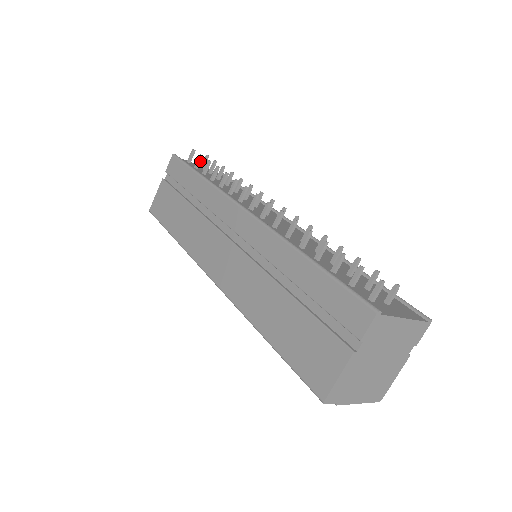
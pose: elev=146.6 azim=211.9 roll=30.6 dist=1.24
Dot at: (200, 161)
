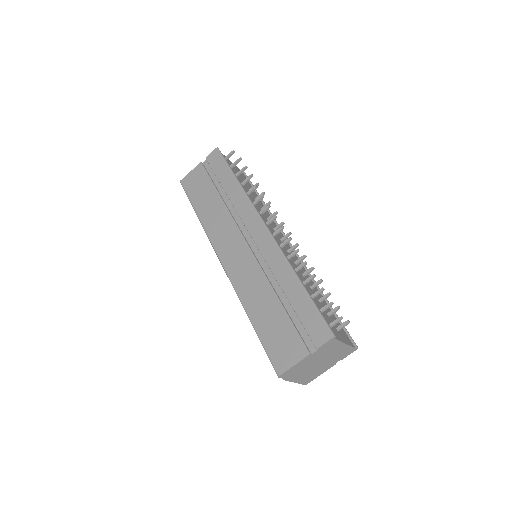
Dot at: (237, 163)
